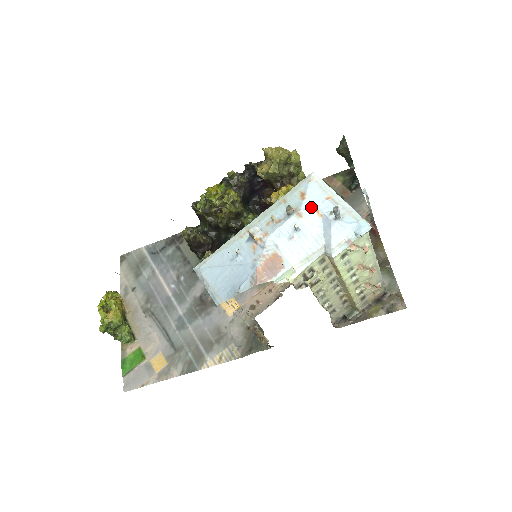
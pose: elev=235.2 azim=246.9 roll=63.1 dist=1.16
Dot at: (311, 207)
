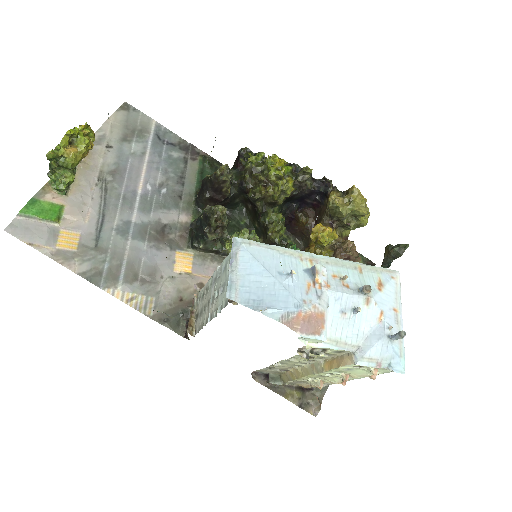
Dot at: (381, 305)
